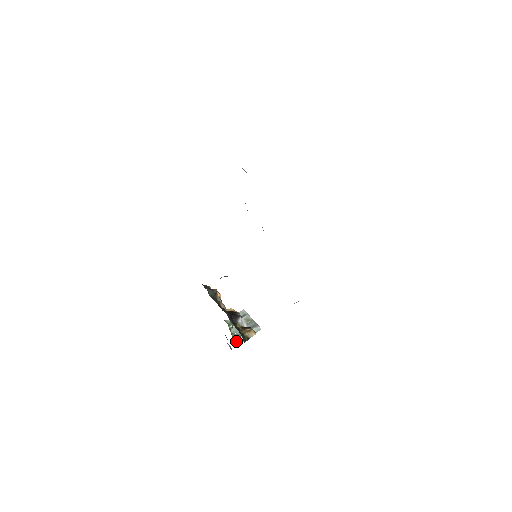
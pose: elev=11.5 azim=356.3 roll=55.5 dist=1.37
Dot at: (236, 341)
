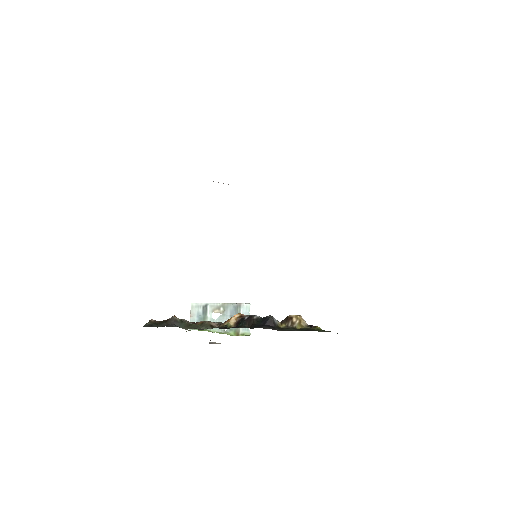
Dot at: (243, 335)
